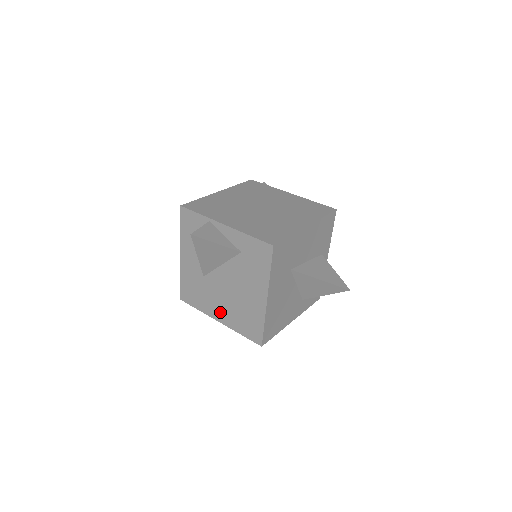
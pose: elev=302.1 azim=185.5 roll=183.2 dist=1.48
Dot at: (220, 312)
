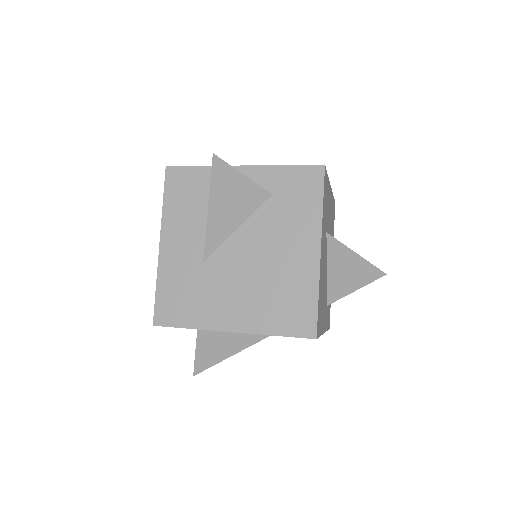
Dot at: (234, 312)
